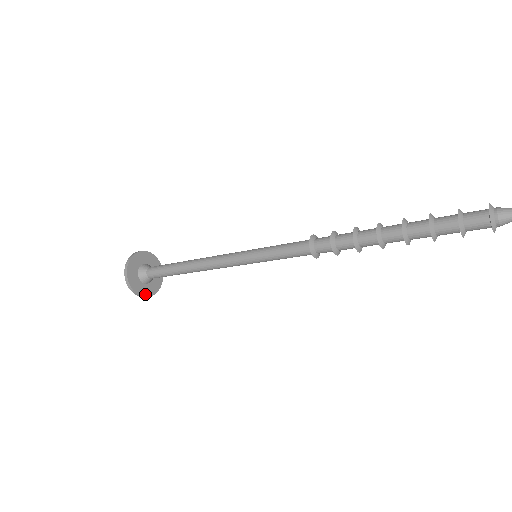
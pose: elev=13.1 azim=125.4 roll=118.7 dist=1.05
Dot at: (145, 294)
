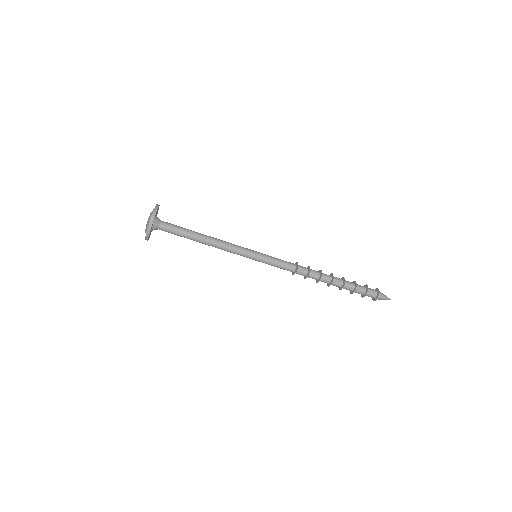
Dot at: occluded
